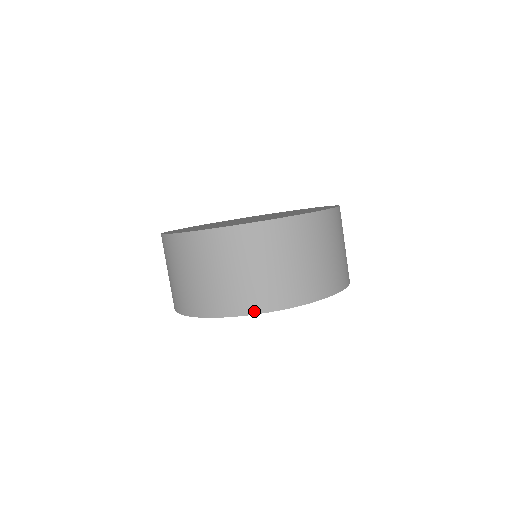
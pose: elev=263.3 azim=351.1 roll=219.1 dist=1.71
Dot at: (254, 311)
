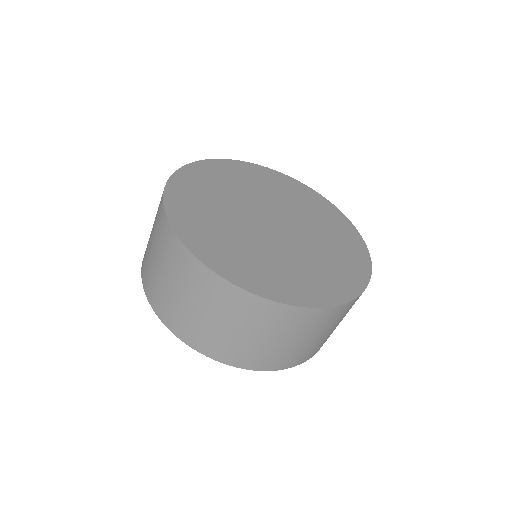
Dot at: (199, 349)
